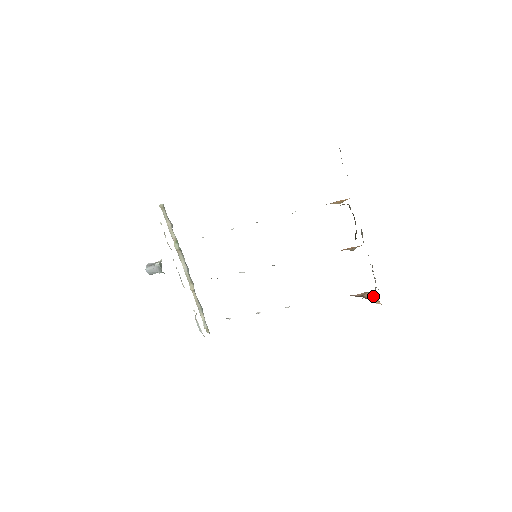
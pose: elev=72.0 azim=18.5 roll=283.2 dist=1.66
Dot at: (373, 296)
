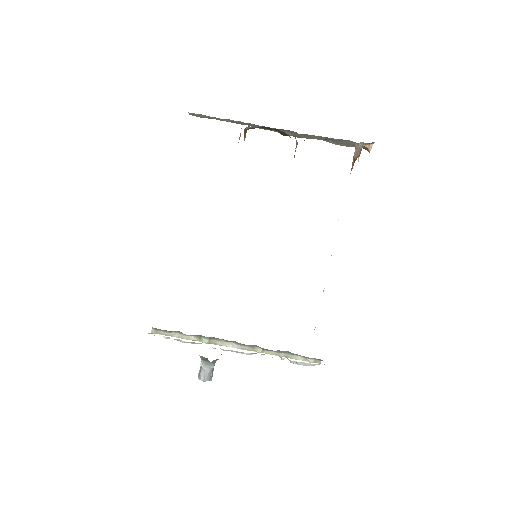
Dot at: (359, 147)
